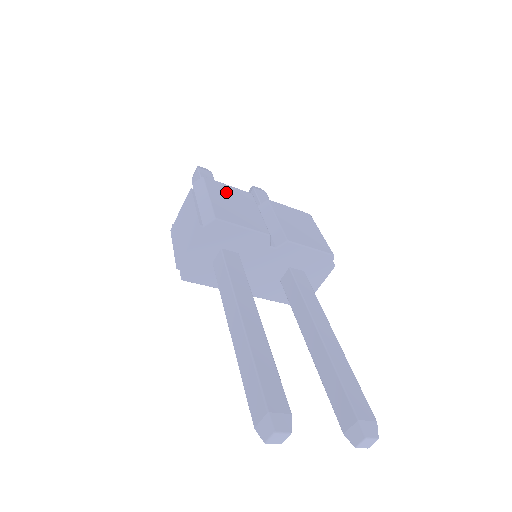
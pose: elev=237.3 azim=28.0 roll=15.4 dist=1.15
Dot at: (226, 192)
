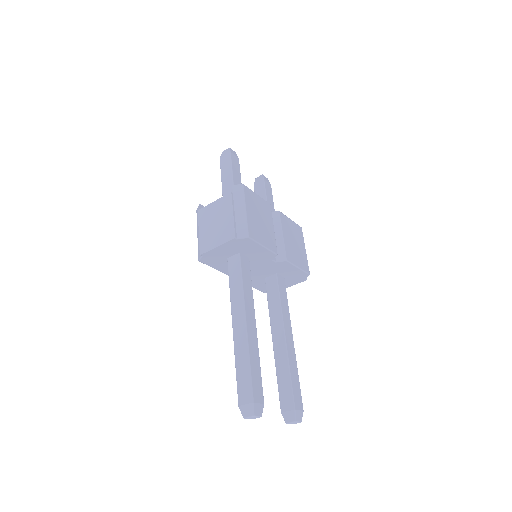
Dot at: (256, 204)
